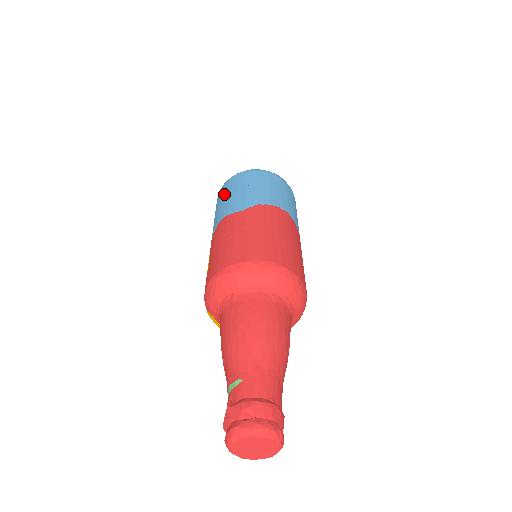
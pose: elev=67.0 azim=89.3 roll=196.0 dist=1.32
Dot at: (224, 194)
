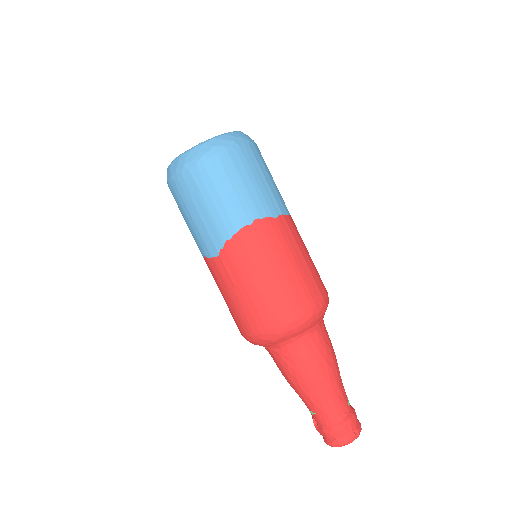
Dot at: occluded
